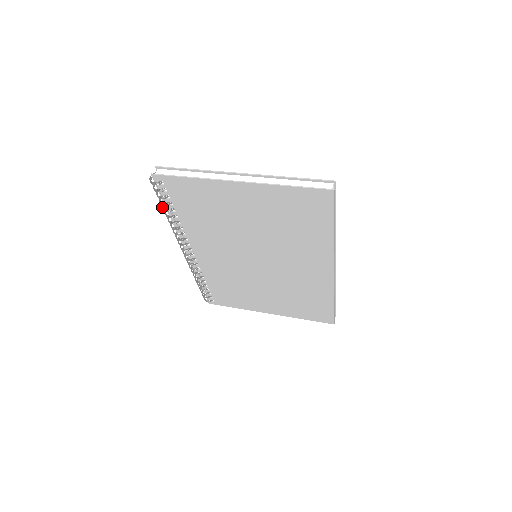
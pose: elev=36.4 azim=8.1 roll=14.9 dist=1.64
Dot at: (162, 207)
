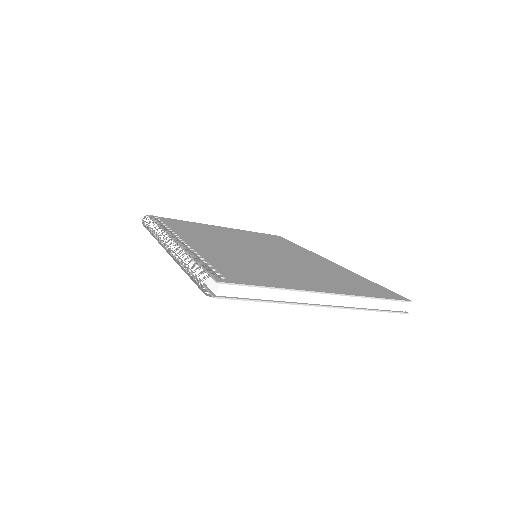
Dot at: (188, 275)
